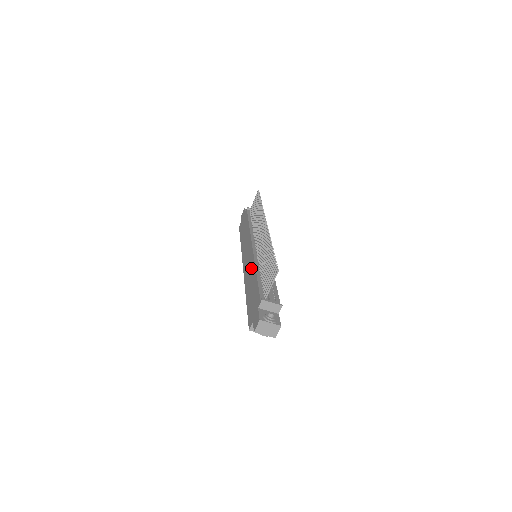
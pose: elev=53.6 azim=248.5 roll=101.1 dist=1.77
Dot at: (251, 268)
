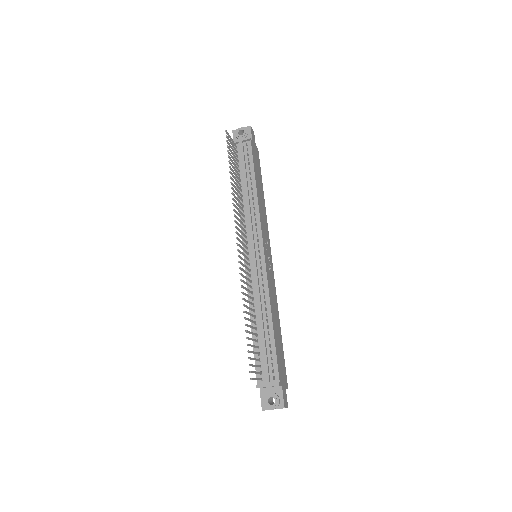
Dot at: occluded
